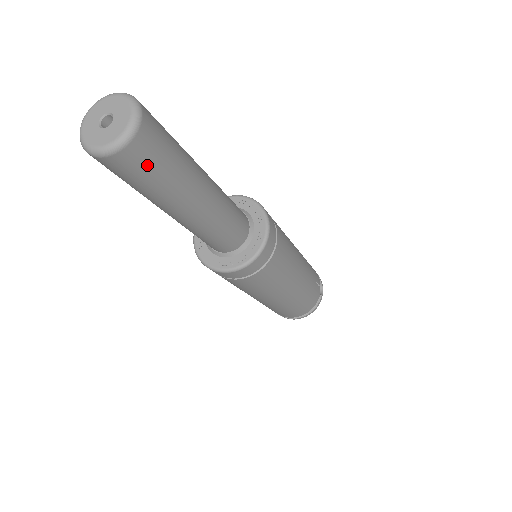
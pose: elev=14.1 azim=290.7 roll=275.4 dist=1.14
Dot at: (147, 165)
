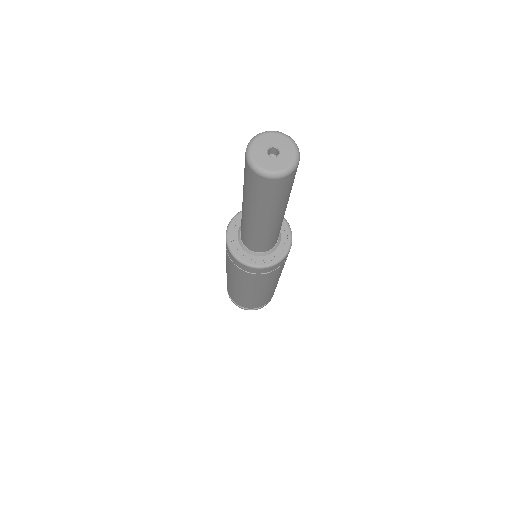
Dot at: (287, 187)
